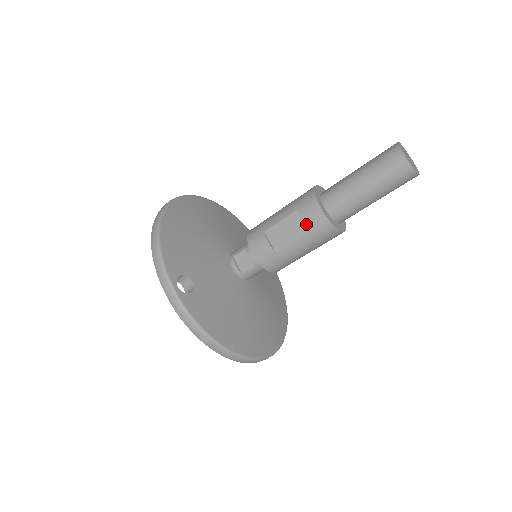
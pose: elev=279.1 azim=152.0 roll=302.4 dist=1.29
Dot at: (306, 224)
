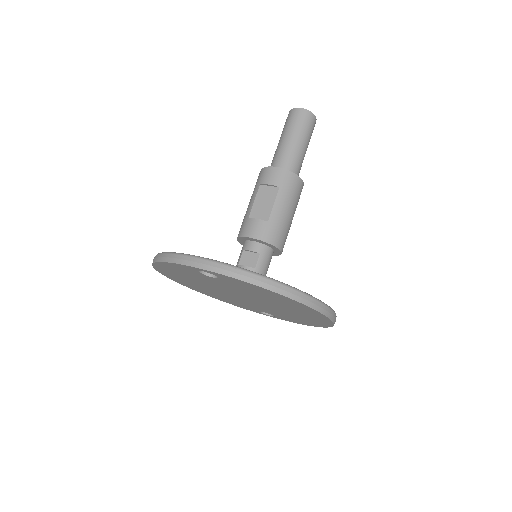
Dot at: (273, 184)
